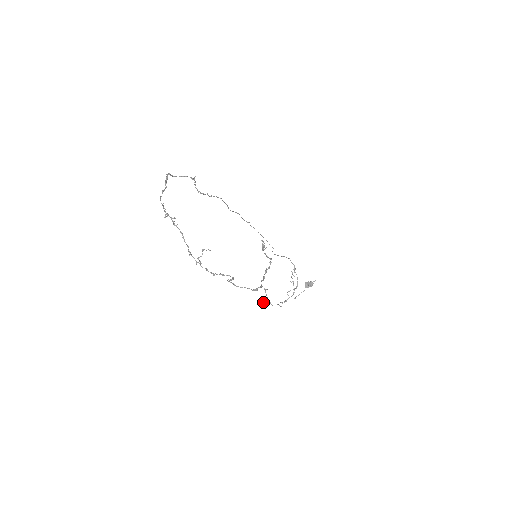
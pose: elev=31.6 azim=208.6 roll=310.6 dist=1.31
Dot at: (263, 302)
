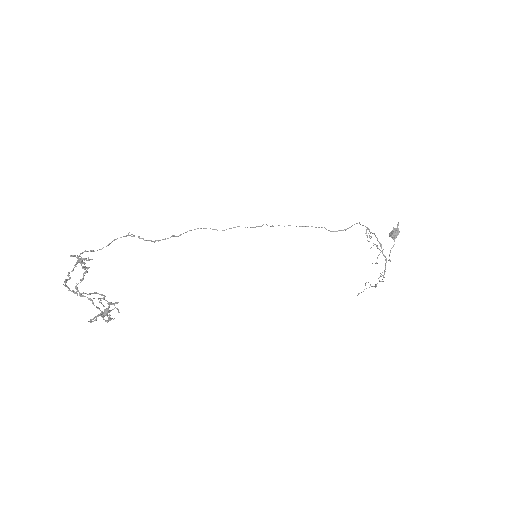
Dot at: occluded
